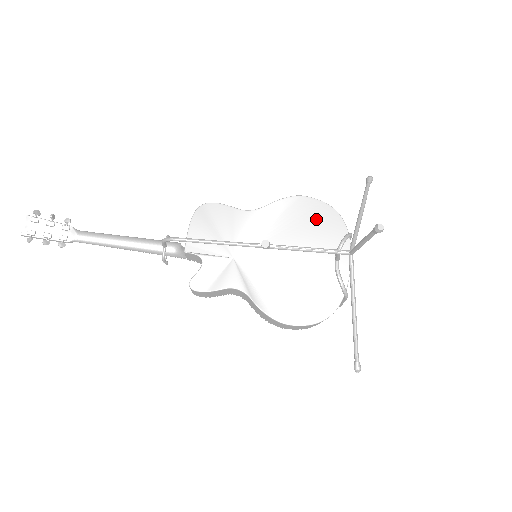
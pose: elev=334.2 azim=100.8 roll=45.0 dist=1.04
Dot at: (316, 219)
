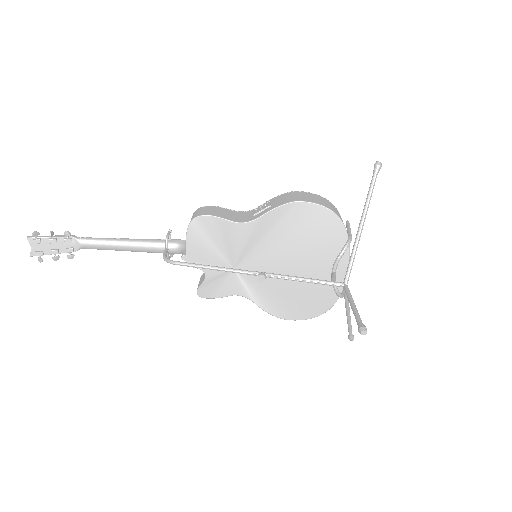
Dot at: (314, 225)
